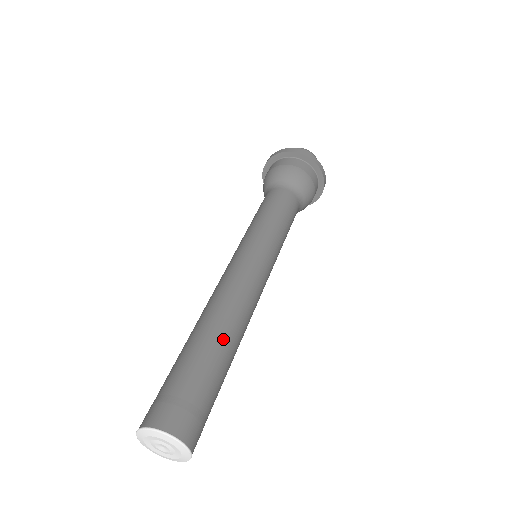
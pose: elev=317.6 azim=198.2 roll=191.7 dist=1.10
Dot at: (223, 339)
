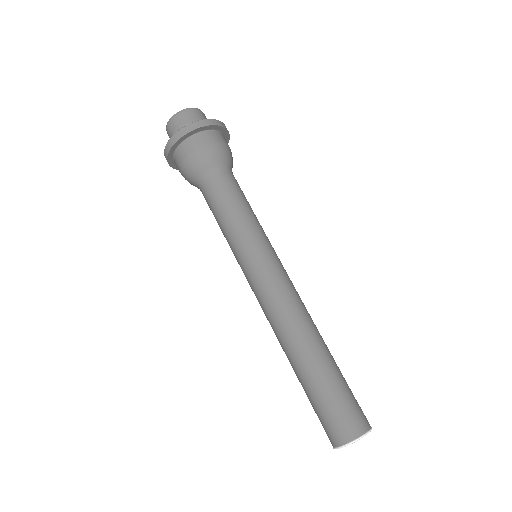
Dot at: (325, 348)
